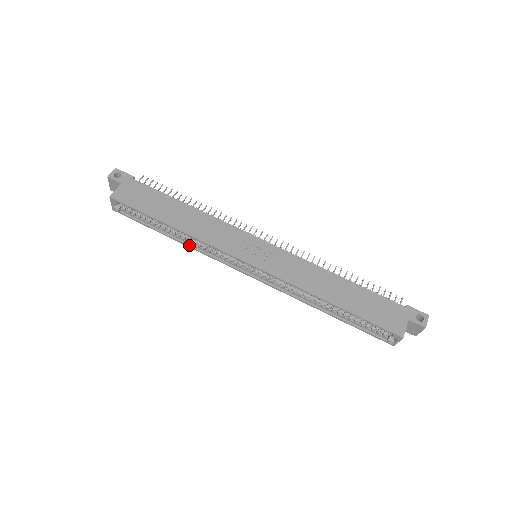
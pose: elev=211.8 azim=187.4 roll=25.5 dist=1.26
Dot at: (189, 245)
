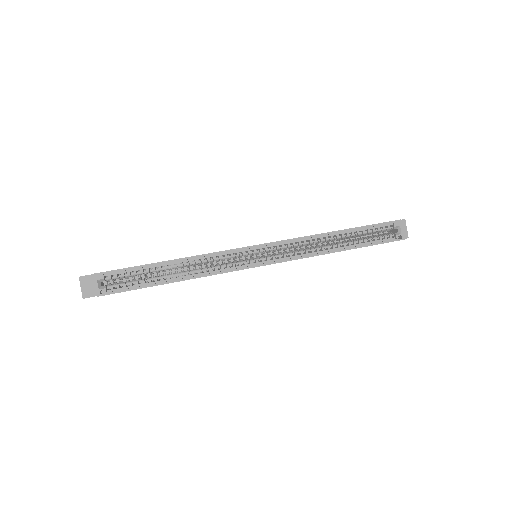
Dot at: (194, 276)
